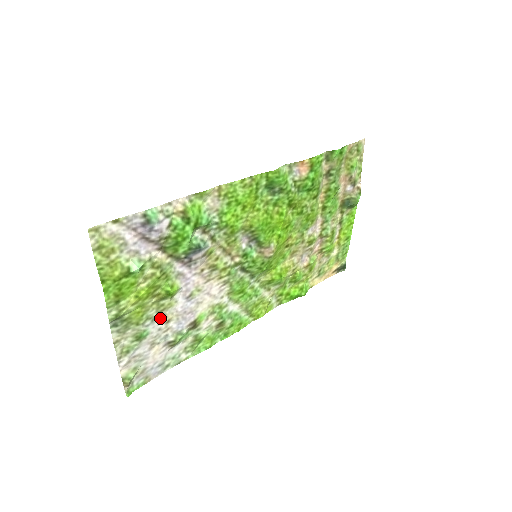
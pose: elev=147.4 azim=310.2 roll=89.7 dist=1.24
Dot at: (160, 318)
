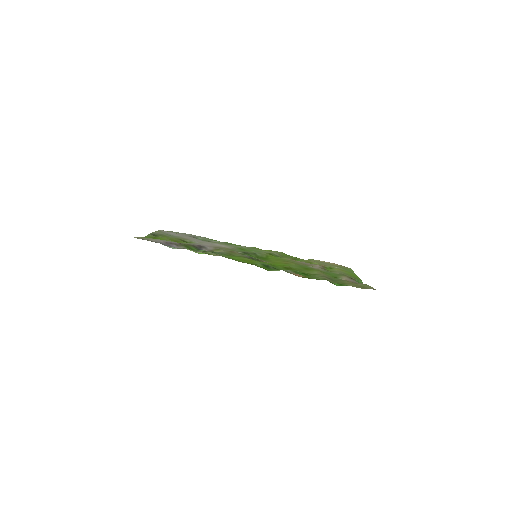
Dot at: (184, 238)
